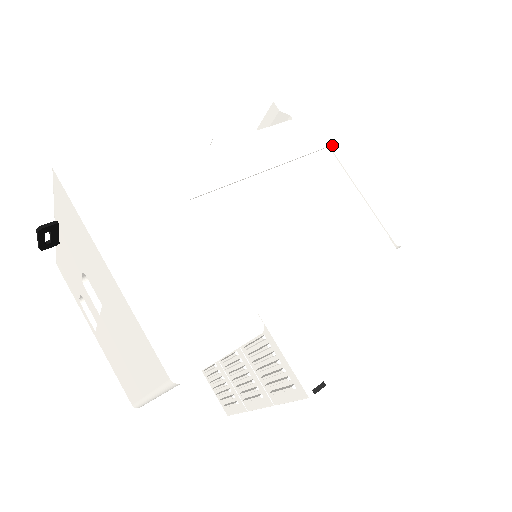
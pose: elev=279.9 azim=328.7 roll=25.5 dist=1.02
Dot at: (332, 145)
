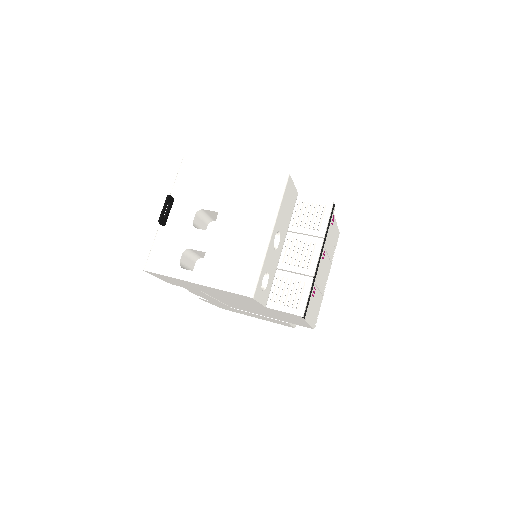
Dot at: occluded
